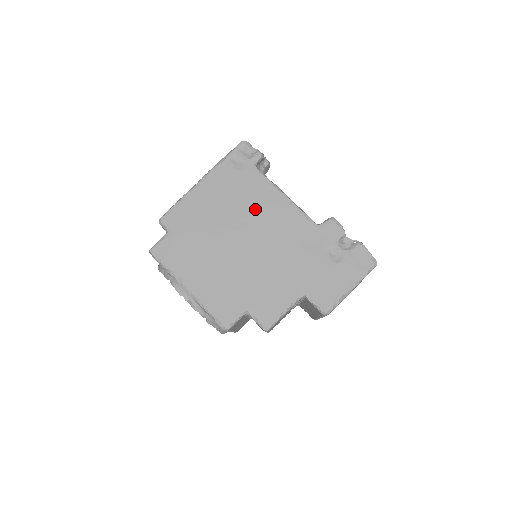
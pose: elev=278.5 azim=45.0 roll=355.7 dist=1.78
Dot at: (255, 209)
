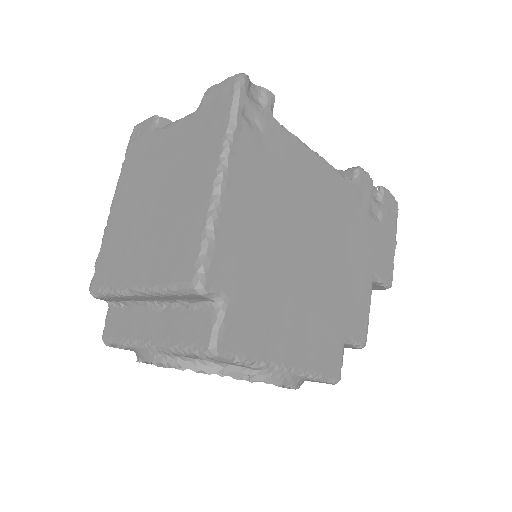
Dot at: (301, 193)
